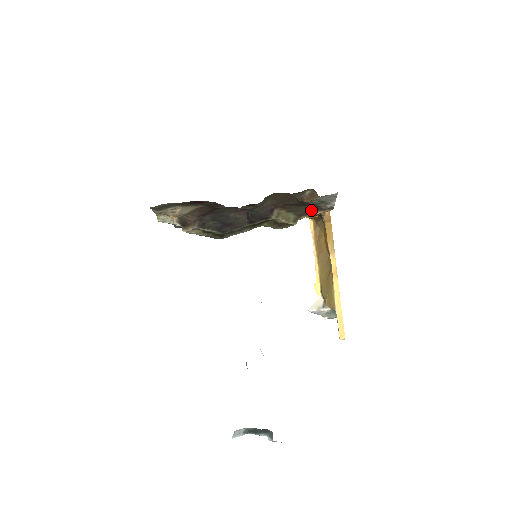
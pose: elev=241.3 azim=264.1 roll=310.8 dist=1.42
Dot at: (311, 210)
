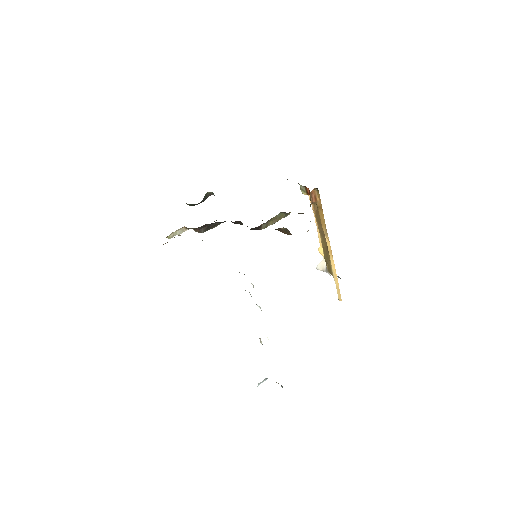
Dot at: occluded
